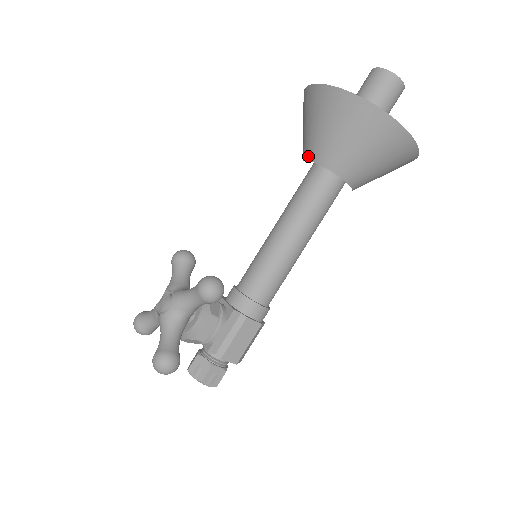
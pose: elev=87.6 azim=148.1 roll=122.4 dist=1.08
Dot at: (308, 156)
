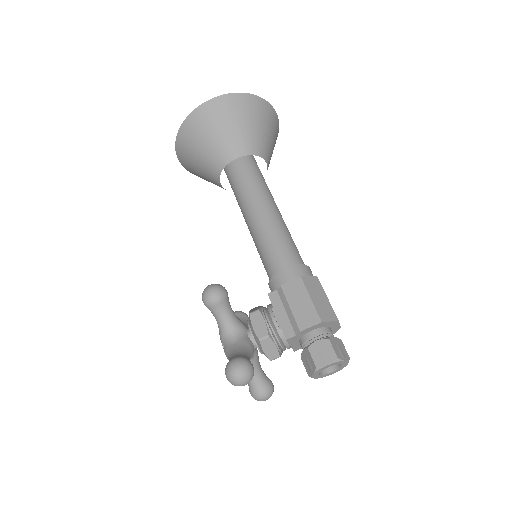
Dot at: (219, 185)
